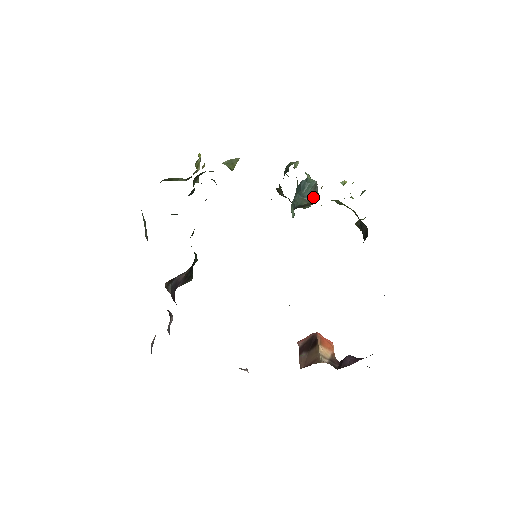
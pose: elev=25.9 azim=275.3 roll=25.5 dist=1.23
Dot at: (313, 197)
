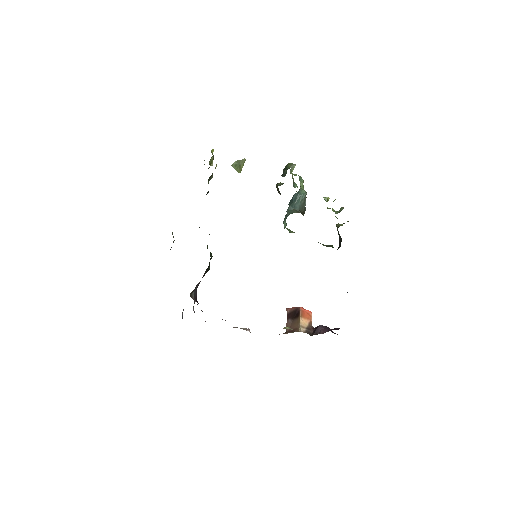
Dot at: (302, 211)
